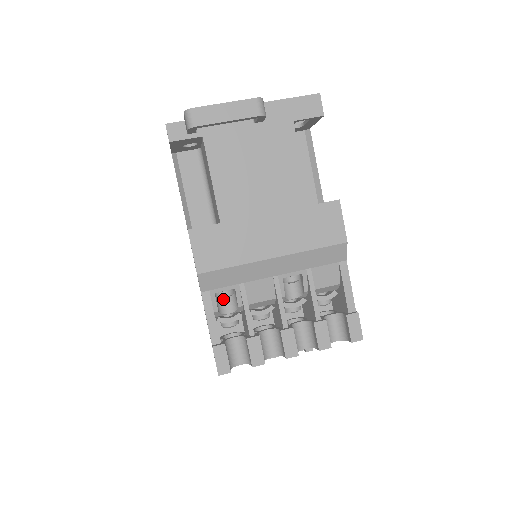
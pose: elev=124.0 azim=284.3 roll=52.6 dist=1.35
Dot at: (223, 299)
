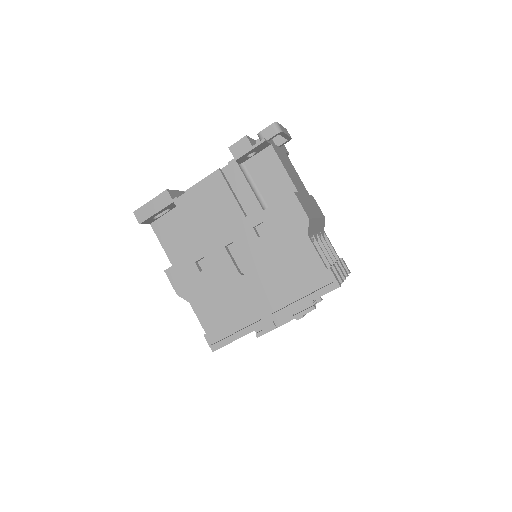
Dot at: occluded
